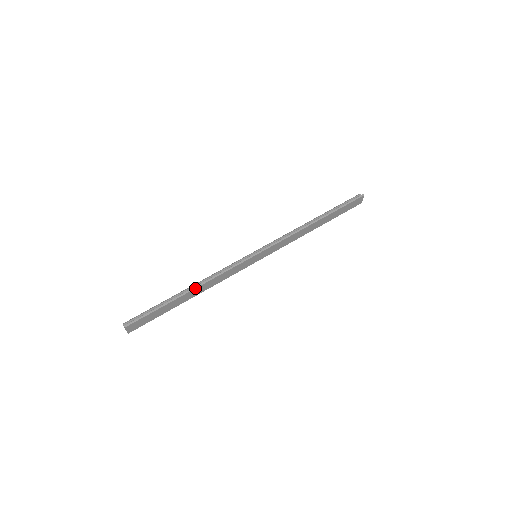
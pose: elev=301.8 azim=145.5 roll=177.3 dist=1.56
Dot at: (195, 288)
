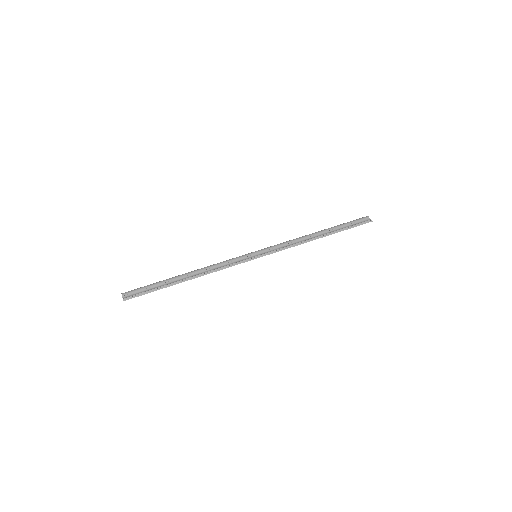
Dot at: (194, 278)
